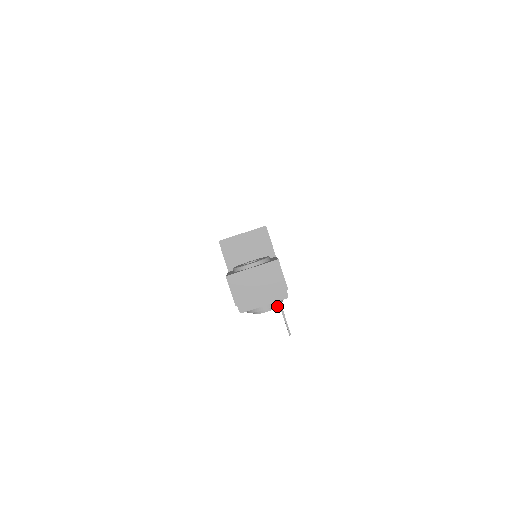
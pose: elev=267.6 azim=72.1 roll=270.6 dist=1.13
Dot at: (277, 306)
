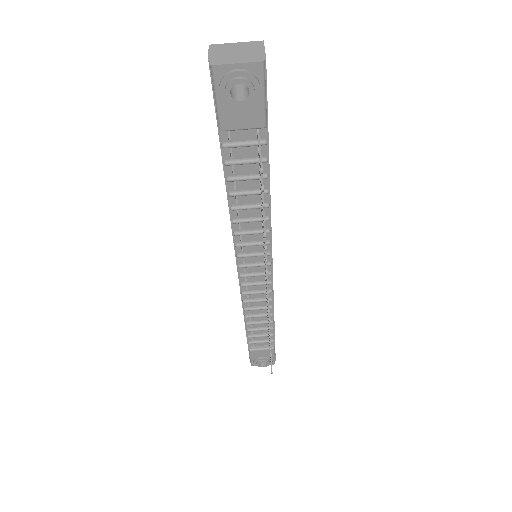
Dot at: (252, 83)
